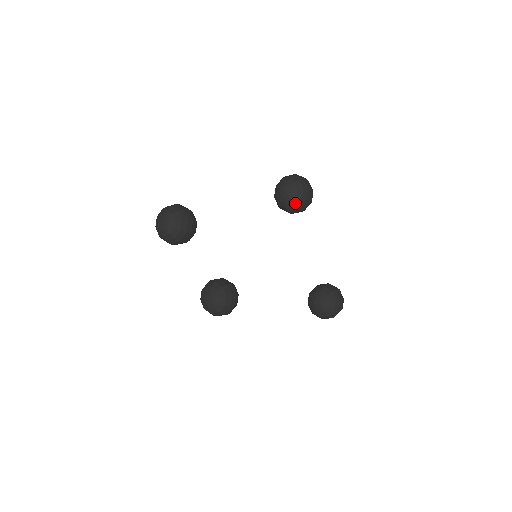
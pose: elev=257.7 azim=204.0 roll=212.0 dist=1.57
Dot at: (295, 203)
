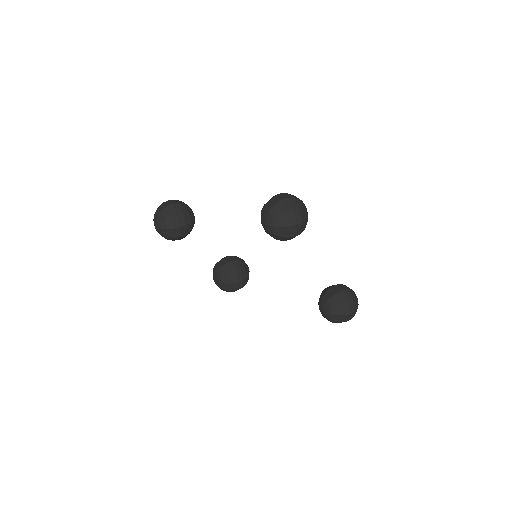
Dot at: (274, 237)
